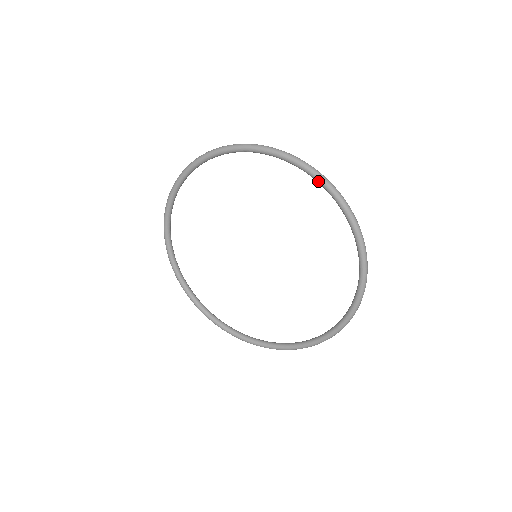
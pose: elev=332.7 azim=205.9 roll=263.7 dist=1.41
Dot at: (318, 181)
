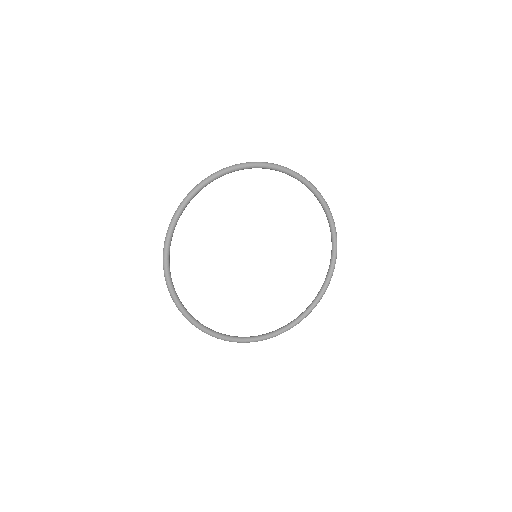
Dot at: (315, 192)
